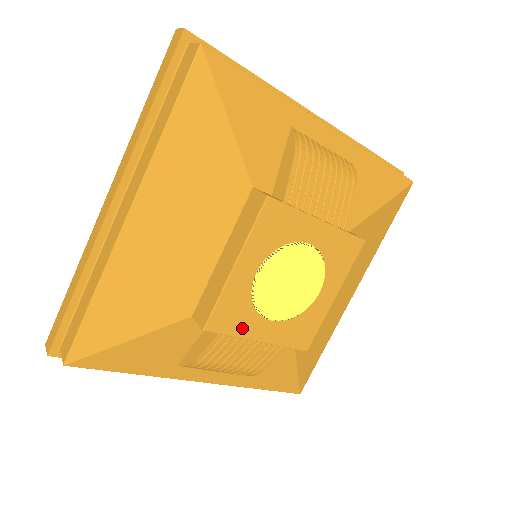
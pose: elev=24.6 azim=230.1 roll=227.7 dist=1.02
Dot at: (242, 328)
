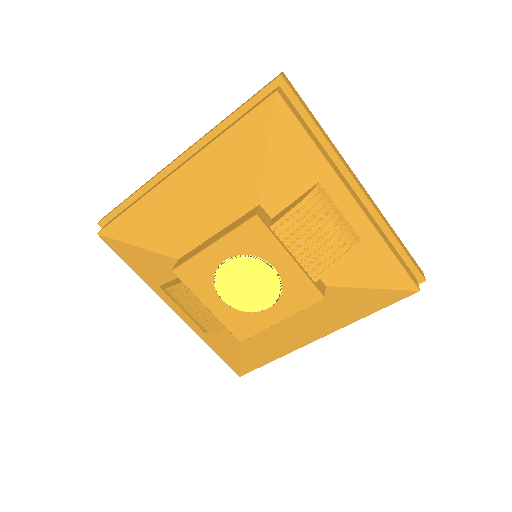
Dot at: (199, 289)
